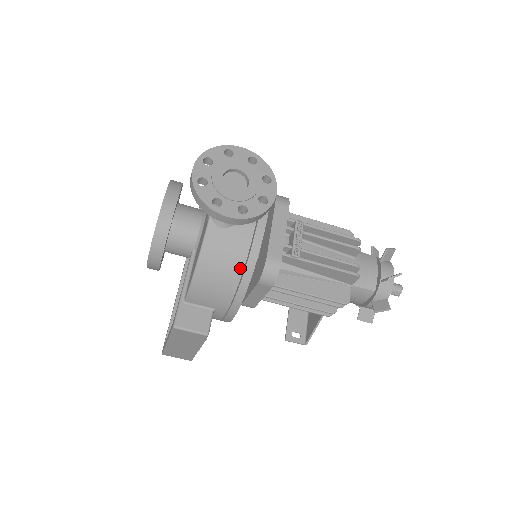
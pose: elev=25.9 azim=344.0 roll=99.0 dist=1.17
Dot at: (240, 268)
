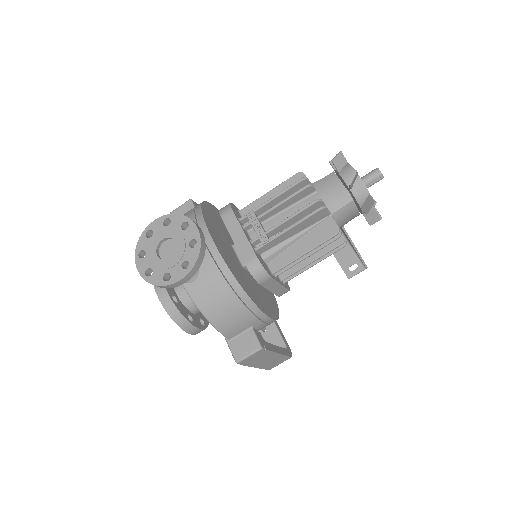
Dot at: (231, 293)
